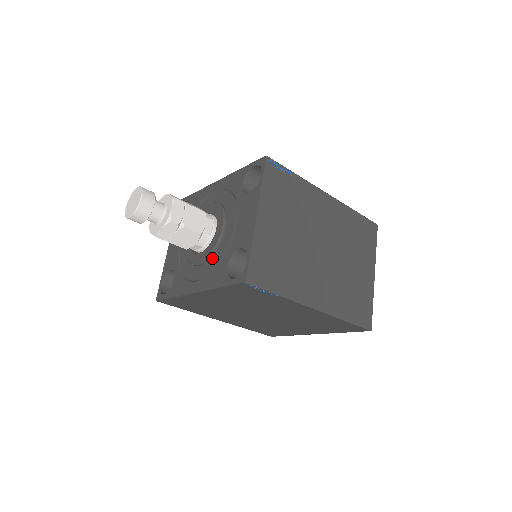
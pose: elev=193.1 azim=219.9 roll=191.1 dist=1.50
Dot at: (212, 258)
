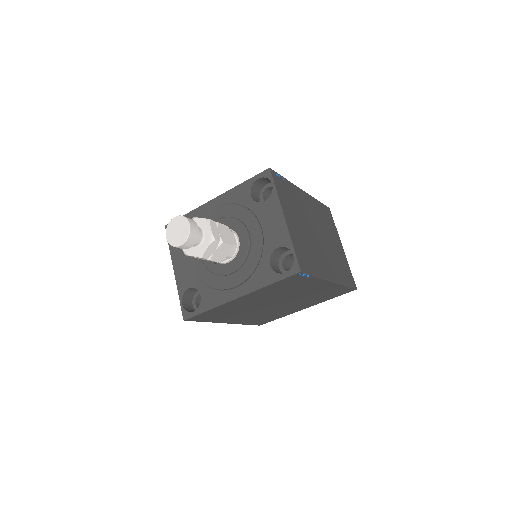
Dot at: (246, 264)
